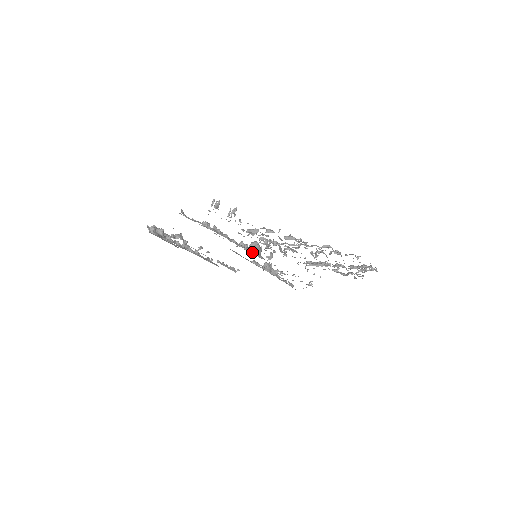
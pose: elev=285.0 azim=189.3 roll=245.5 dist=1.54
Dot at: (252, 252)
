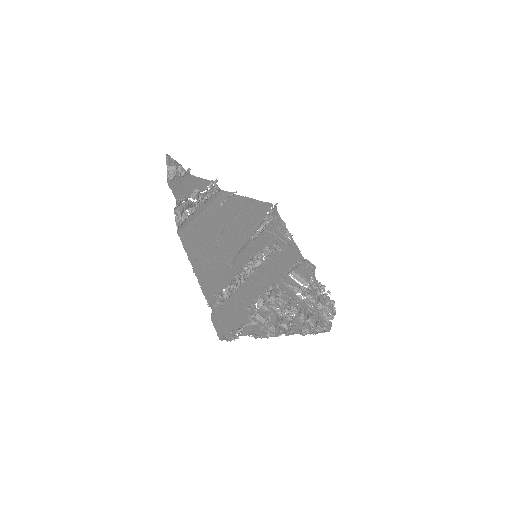
Dot at: (254, 269)
